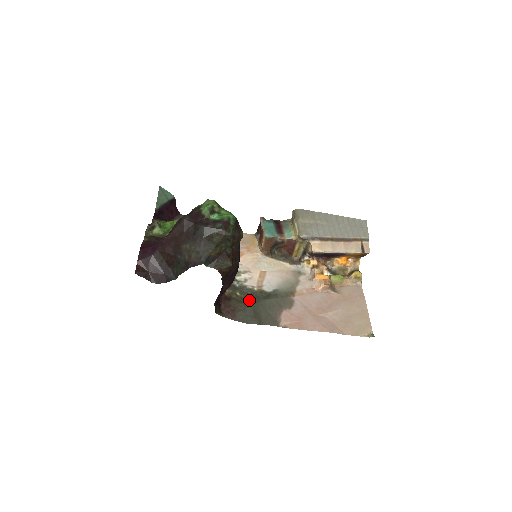
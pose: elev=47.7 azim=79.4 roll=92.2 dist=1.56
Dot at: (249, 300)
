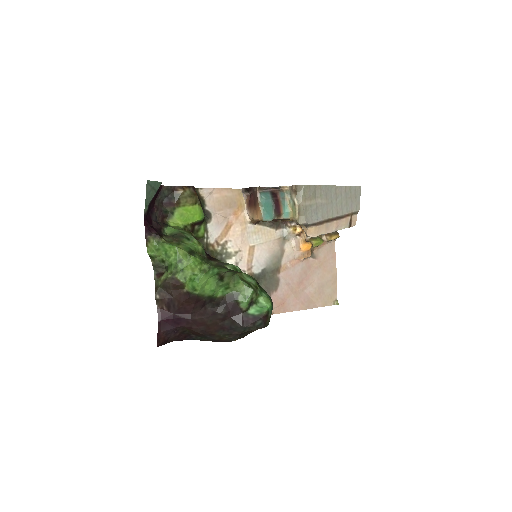
Dot at: occluded
